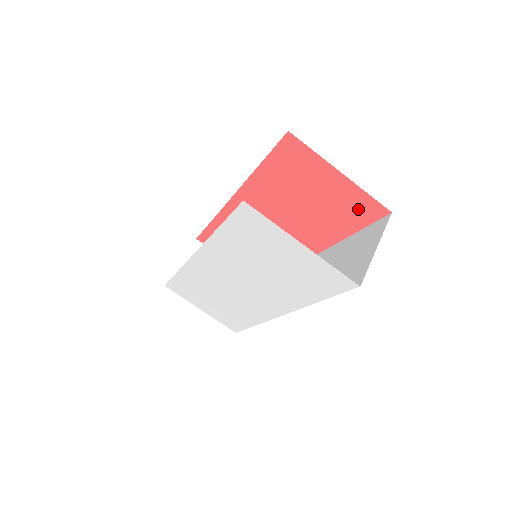
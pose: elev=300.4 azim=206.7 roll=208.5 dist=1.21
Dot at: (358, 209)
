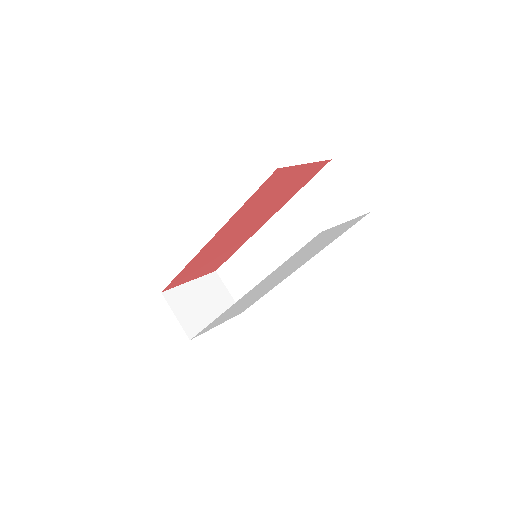
Dot at: (310, 173)
